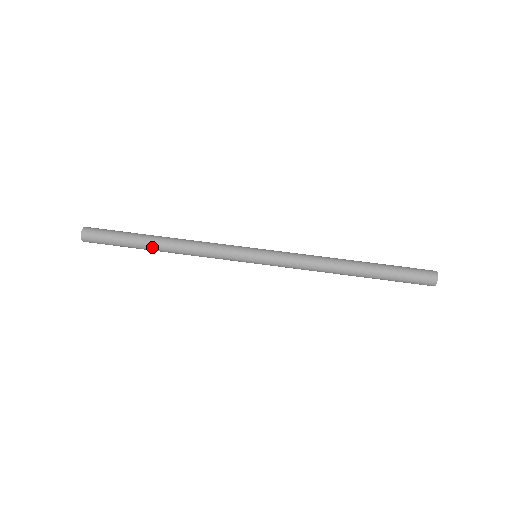
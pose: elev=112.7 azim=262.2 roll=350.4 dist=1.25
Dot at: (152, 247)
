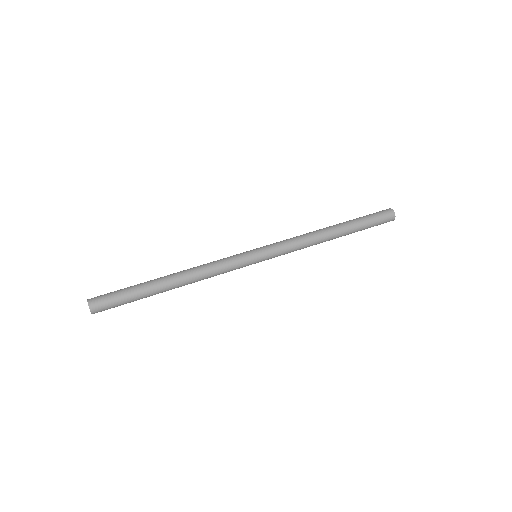
Dot at: (164, 289)
